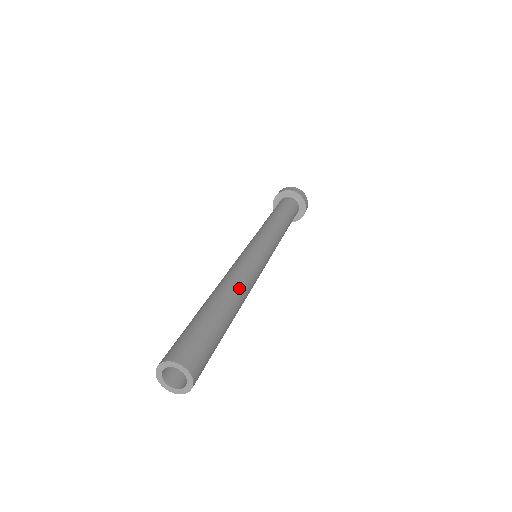
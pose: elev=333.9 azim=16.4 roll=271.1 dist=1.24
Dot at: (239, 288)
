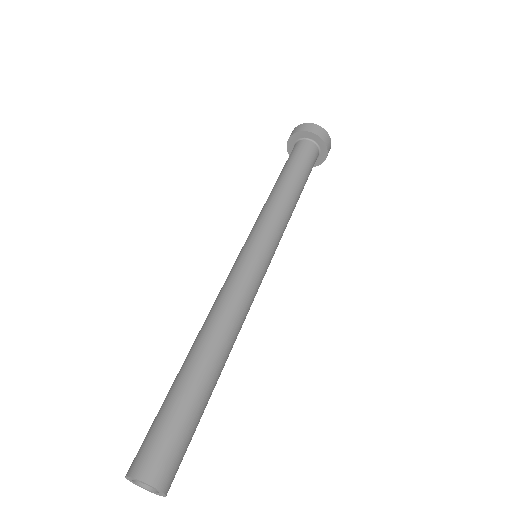
Dot at: (227, 333)
